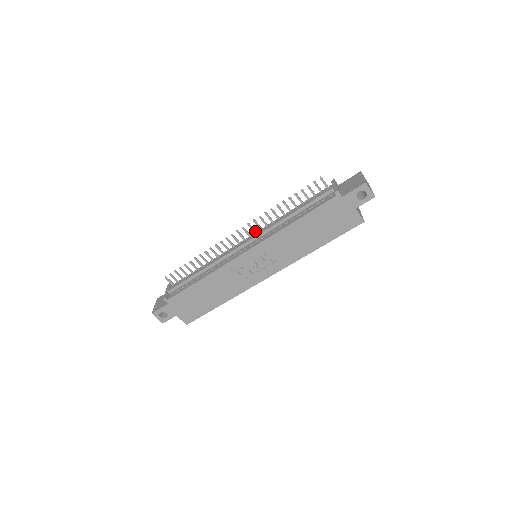
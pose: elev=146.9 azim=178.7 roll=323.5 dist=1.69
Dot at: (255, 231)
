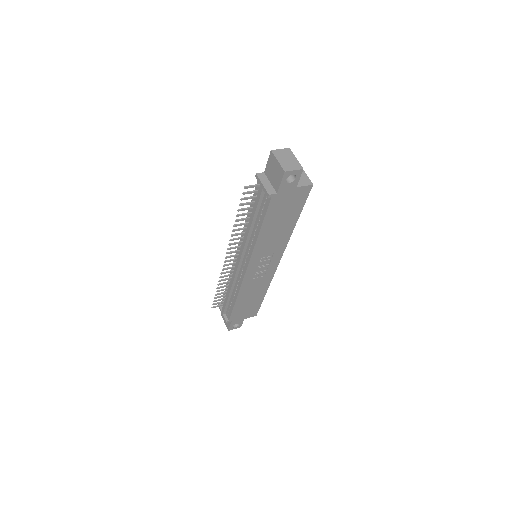
Dot at: (238, 247)
